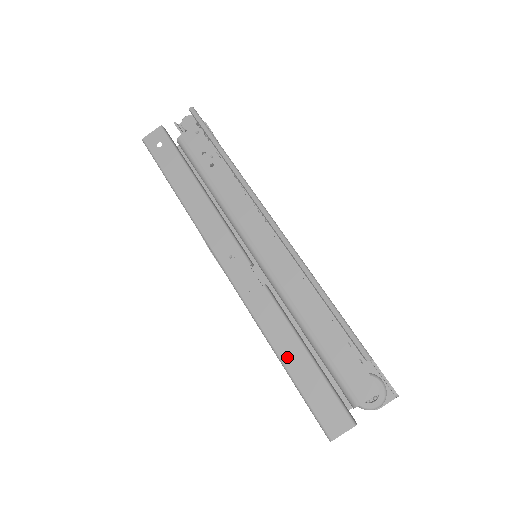
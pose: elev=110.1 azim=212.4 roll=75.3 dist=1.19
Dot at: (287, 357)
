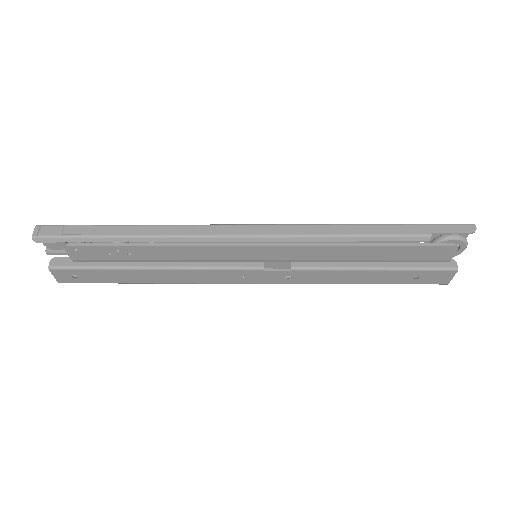
Dot at: (364, 281)
